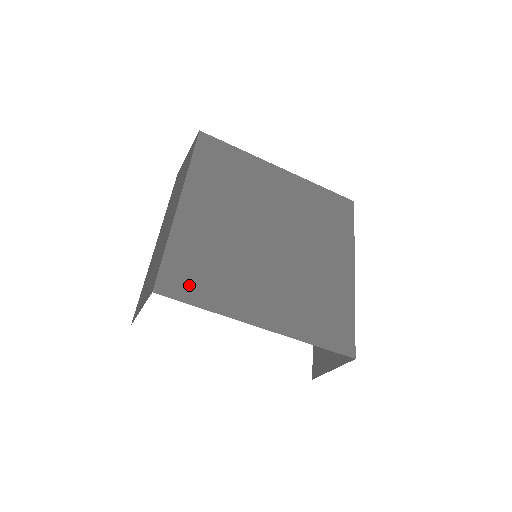
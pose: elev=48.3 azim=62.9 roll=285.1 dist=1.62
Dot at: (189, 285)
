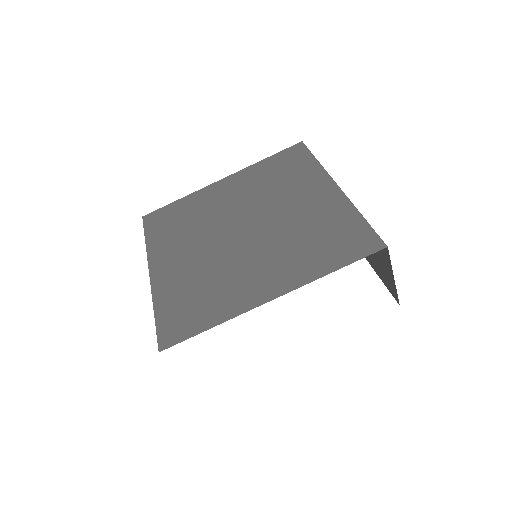
Dot at: (187, 322)
